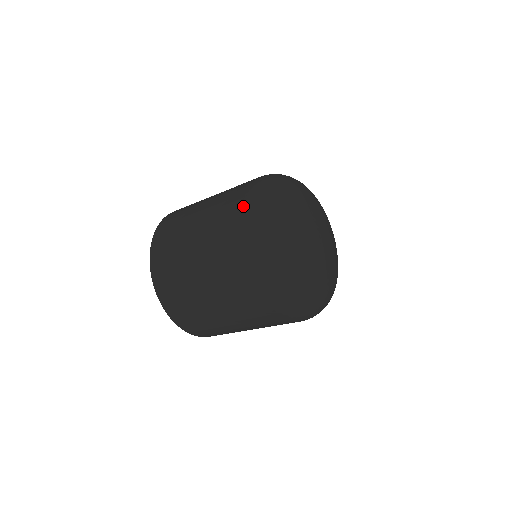
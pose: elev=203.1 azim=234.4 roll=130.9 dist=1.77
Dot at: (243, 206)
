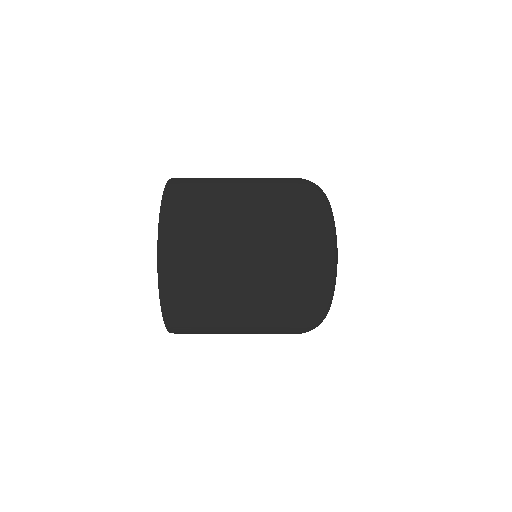
Dot at: (305, 231)
